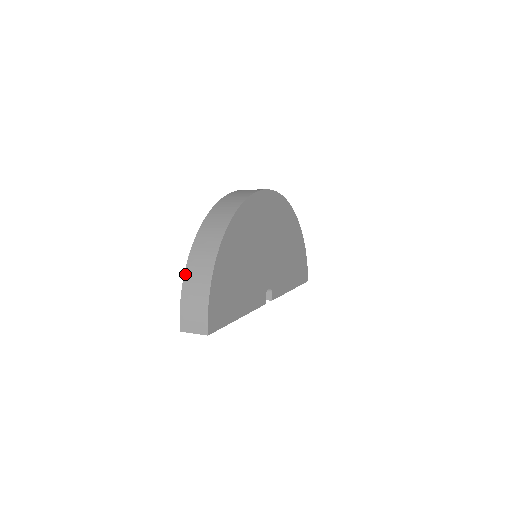
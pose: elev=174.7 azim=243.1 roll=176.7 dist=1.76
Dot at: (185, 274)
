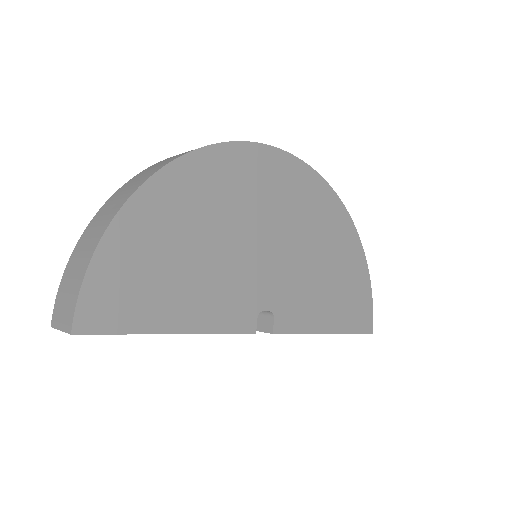
Dot at: (83, 233)
